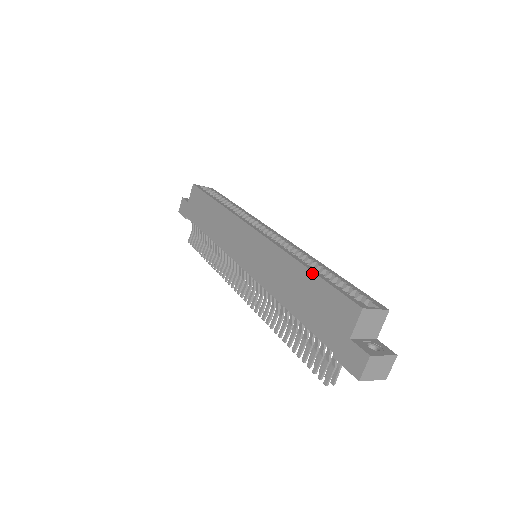
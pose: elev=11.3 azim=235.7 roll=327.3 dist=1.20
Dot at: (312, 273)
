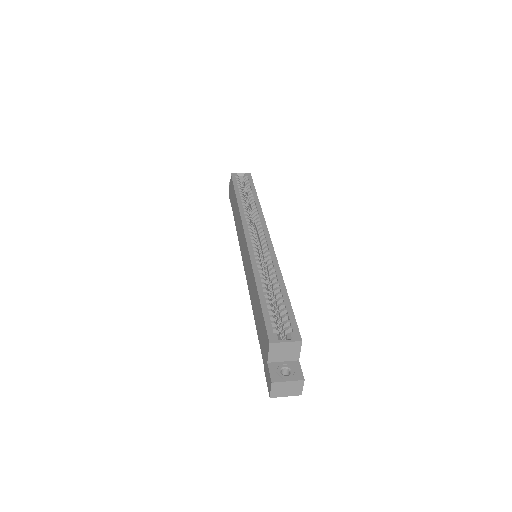
Dot at: (258, 297)
